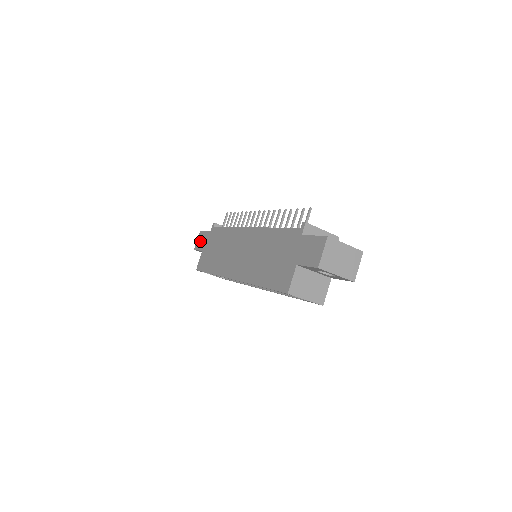
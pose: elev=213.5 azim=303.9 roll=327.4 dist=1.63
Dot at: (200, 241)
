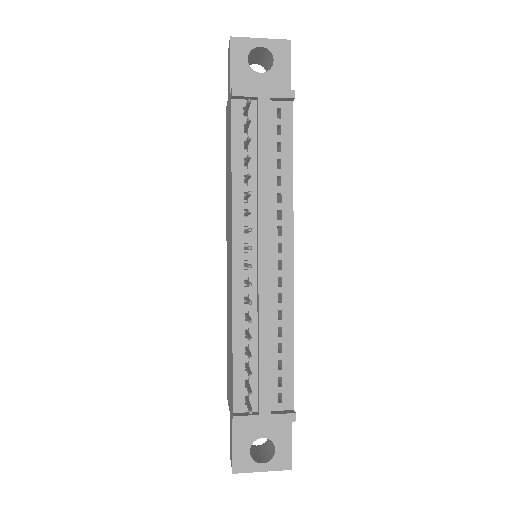
Dot at: (228, 67)
